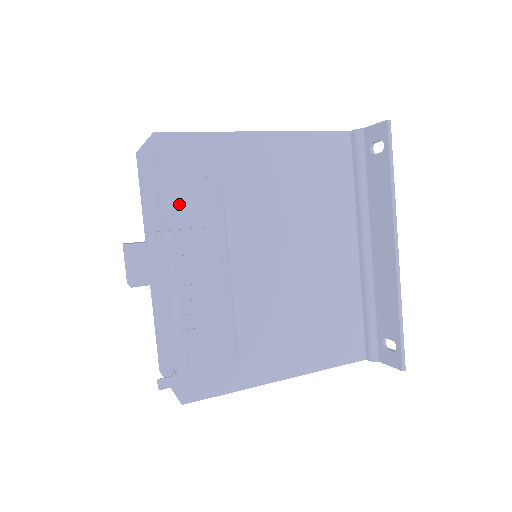
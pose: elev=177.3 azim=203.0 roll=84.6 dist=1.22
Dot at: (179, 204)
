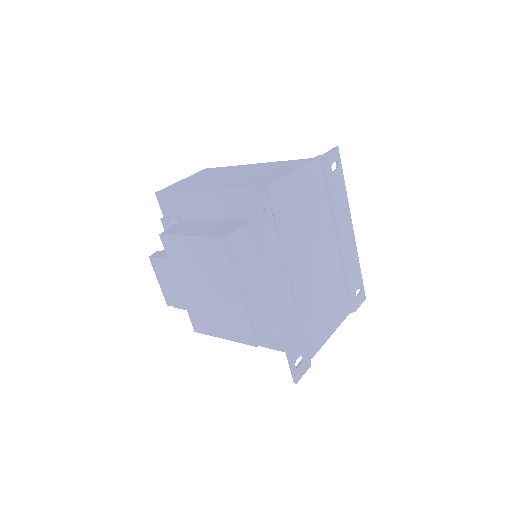
Dot at: occluded
